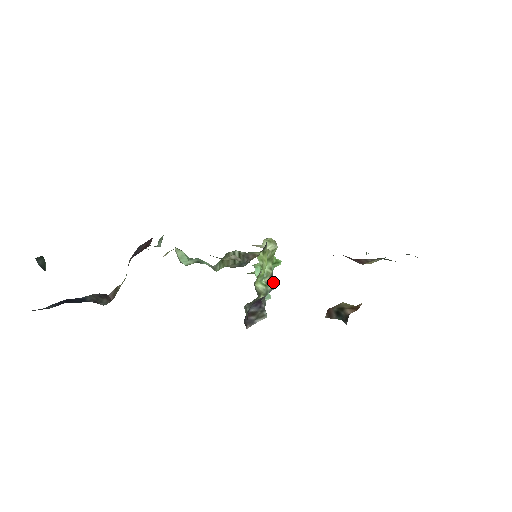
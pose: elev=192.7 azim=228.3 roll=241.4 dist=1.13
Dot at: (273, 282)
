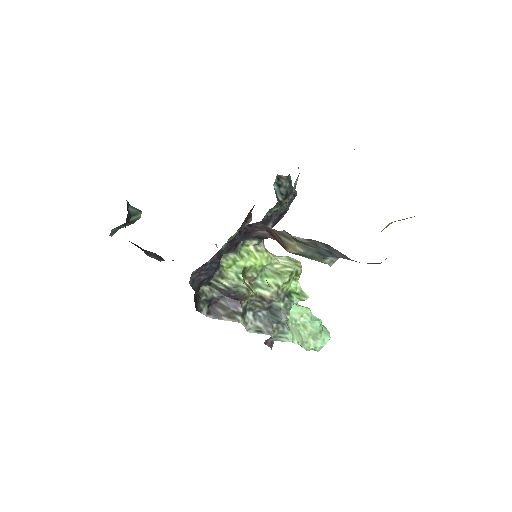
Dot at: (286, 312)
